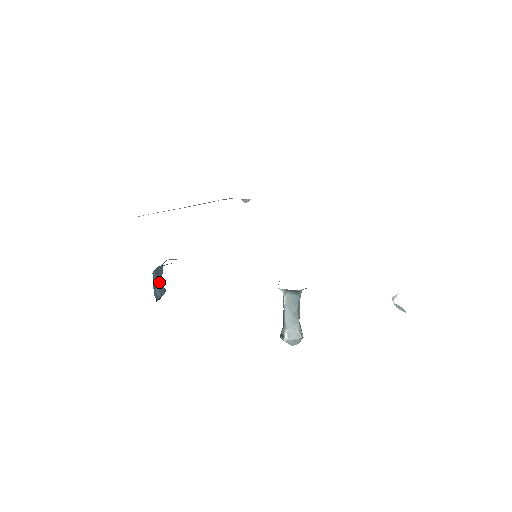
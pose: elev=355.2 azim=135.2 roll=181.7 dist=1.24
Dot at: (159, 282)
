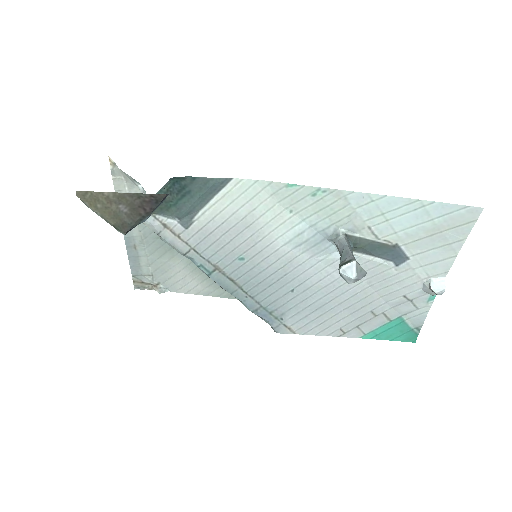
Dot at: occluded
